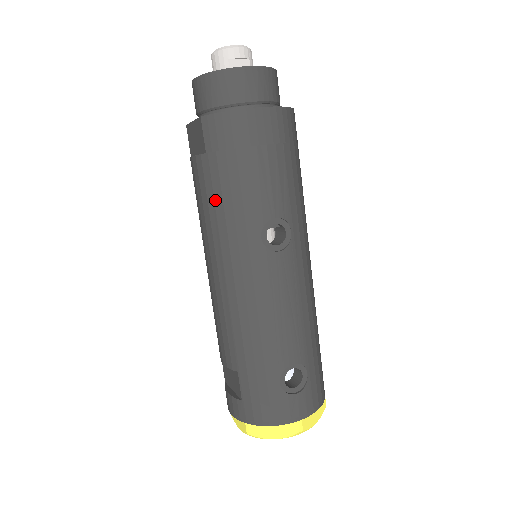
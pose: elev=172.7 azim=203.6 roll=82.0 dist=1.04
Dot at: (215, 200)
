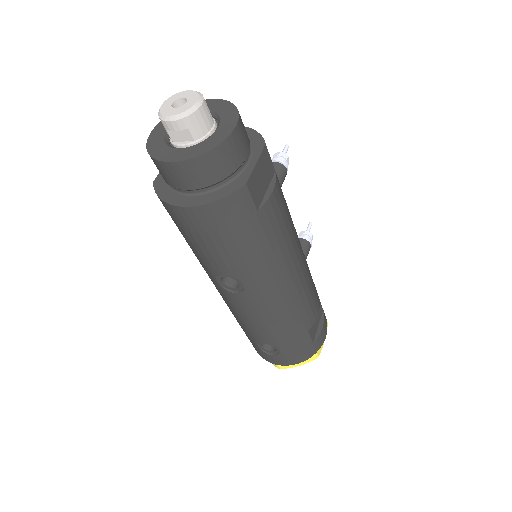
Dot at: occluded
